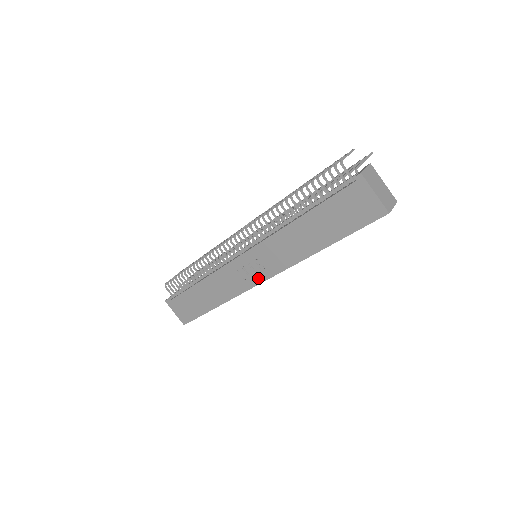
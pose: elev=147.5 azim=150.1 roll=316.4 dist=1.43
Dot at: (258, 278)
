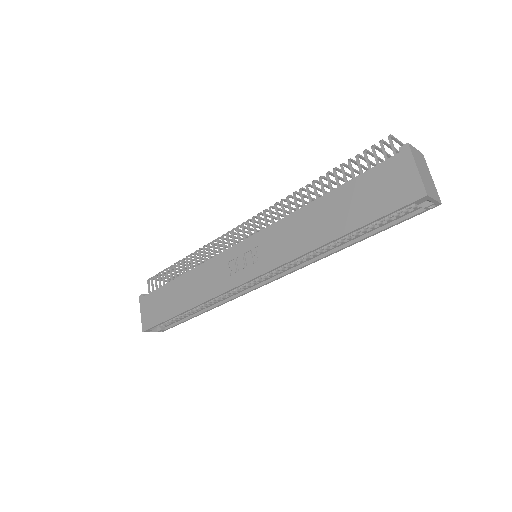
Dot at: (246, 274)
